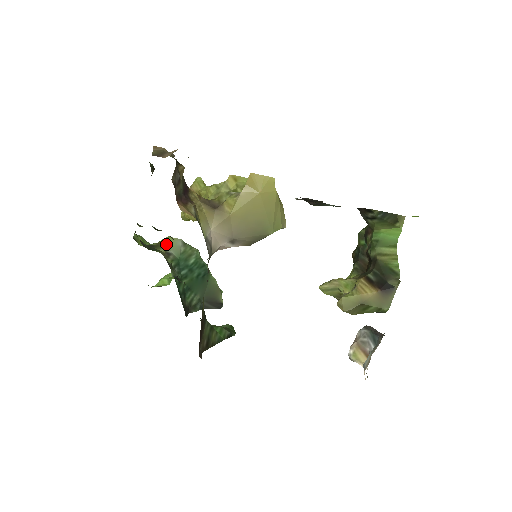
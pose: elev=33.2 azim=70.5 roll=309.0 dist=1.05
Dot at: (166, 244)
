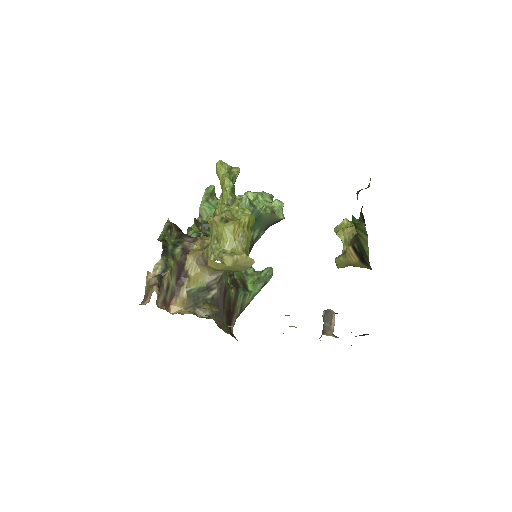
Dot at: occluded
